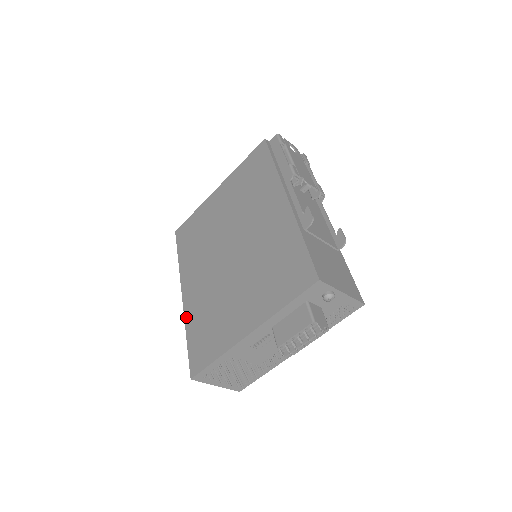
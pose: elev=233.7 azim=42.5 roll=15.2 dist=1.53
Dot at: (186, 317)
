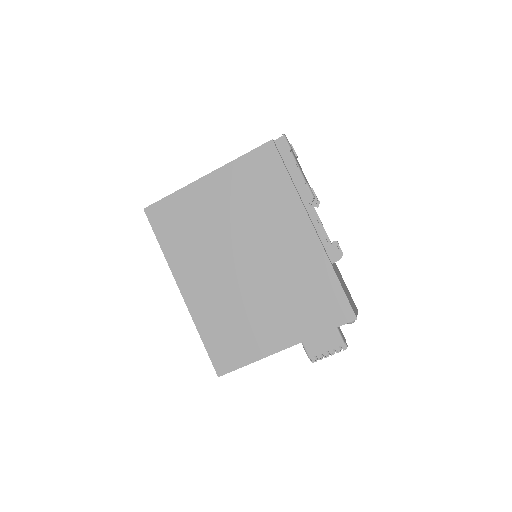
Dot at: (195, 318)
